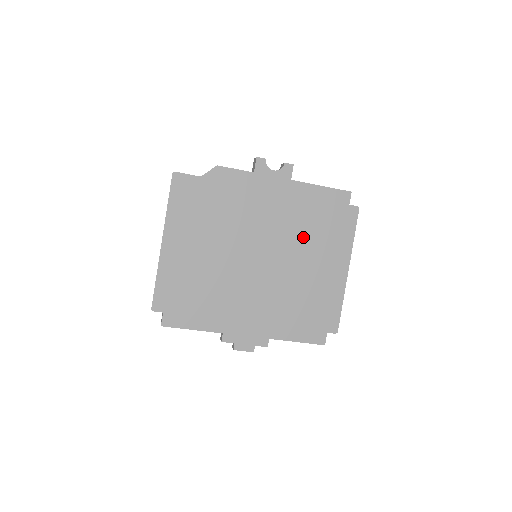
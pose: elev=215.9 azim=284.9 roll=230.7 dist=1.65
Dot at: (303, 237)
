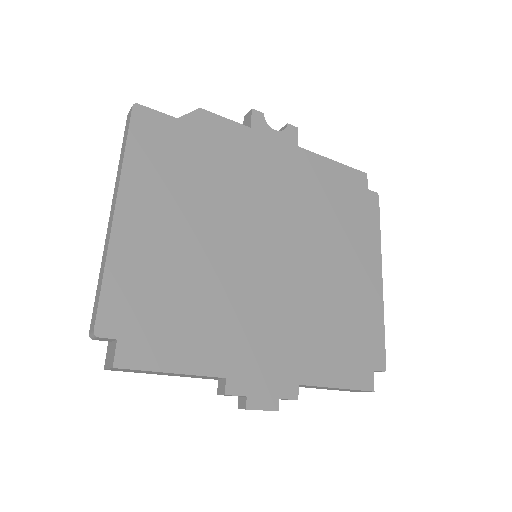
Dot at: (322, 225)
